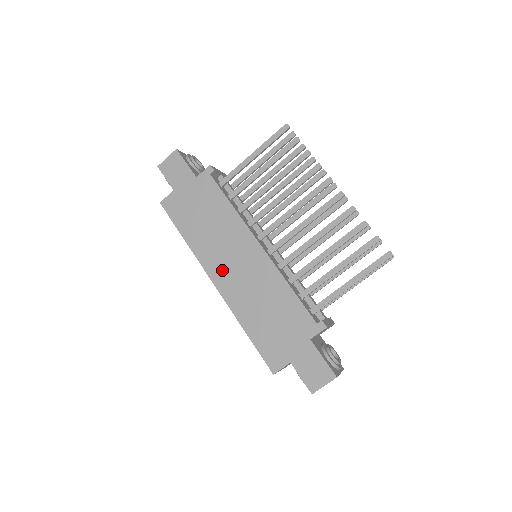
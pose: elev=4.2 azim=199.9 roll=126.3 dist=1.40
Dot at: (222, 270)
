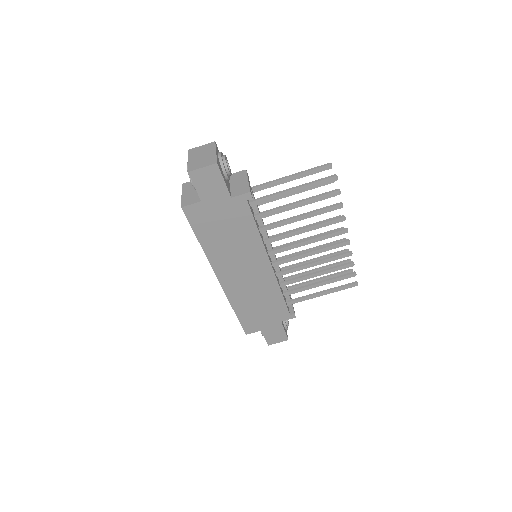
Dot at: (230, 274)
